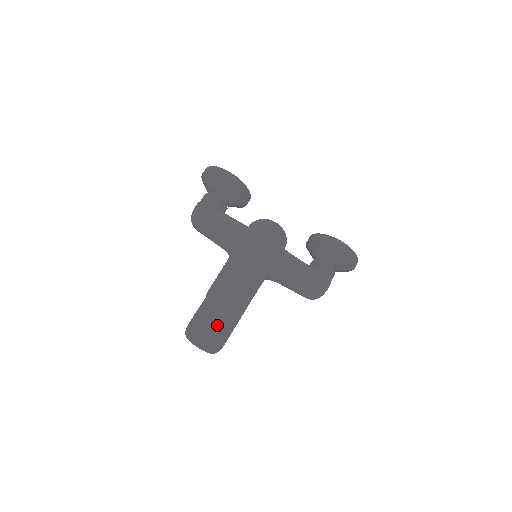
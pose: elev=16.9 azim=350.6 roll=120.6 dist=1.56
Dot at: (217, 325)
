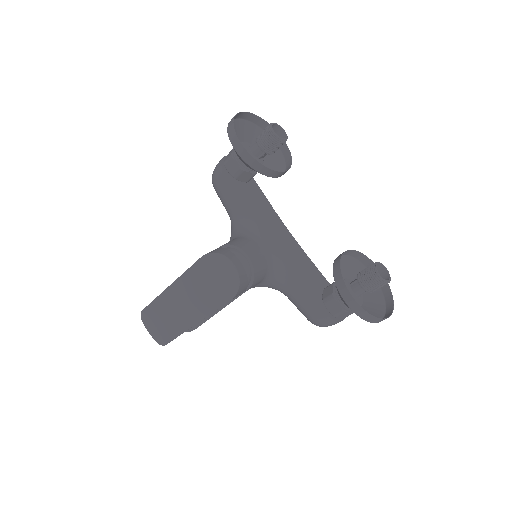
Dot at: occluded
